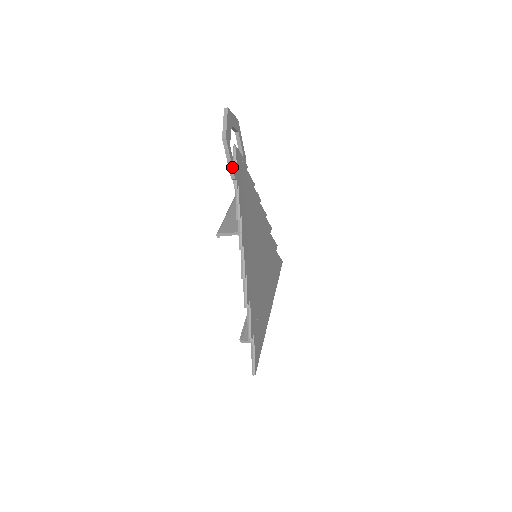
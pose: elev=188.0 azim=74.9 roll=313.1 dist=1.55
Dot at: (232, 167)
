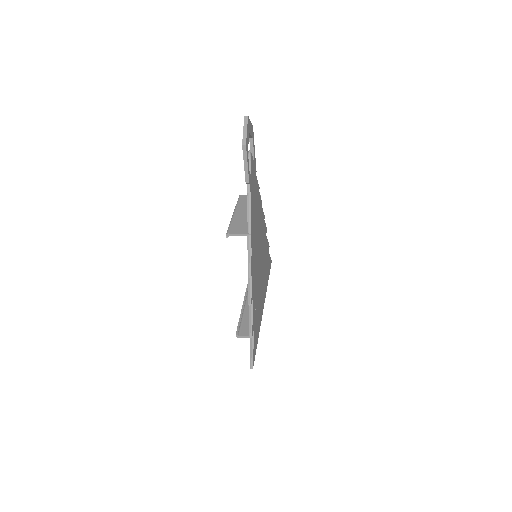
Dot at: (248, 172)
